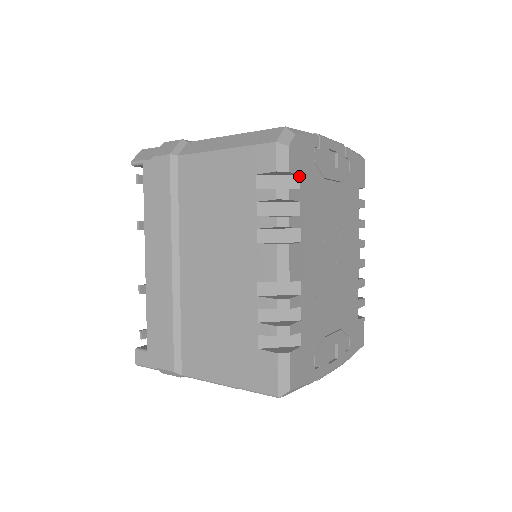
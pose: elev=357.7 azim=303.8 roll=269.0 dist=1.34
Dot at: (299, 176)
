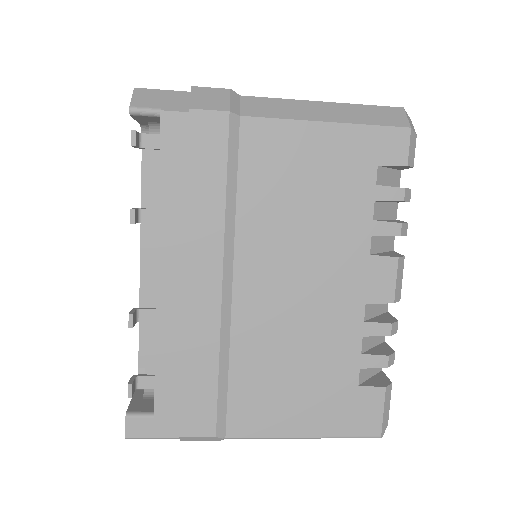
Dot at: (400, 171)
